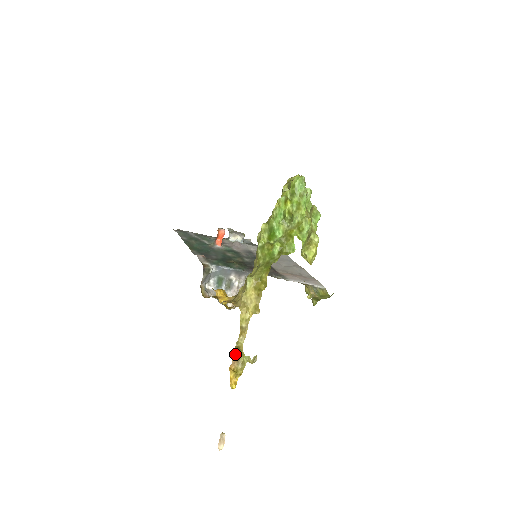
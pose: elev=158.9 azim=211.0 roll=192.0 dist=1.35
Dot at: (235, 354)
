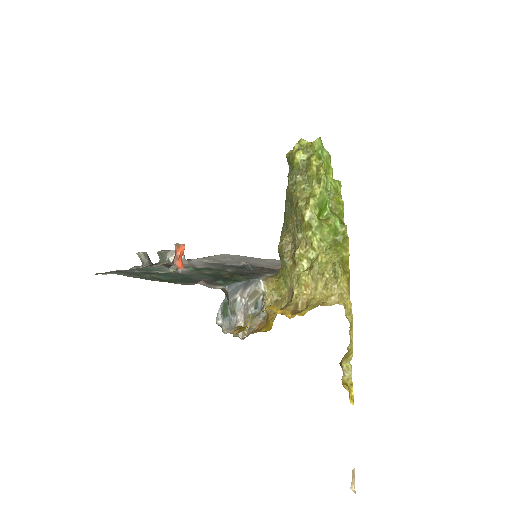
Dot at: (340, 365)
